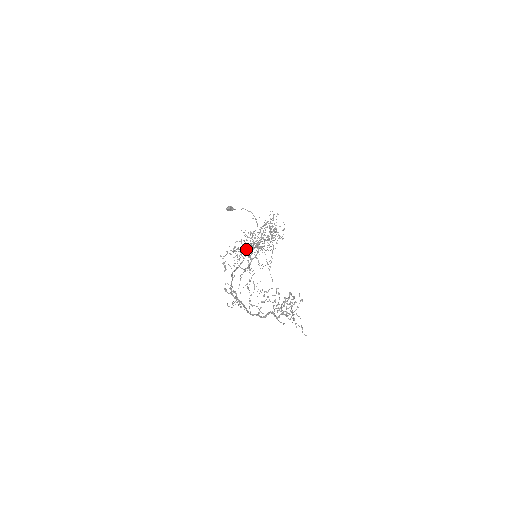
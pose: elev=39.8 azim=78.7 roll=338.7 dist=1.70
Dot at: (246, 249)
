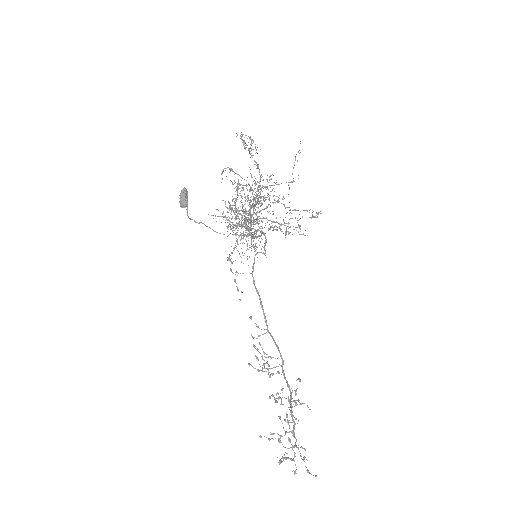
Dot at: occluded
